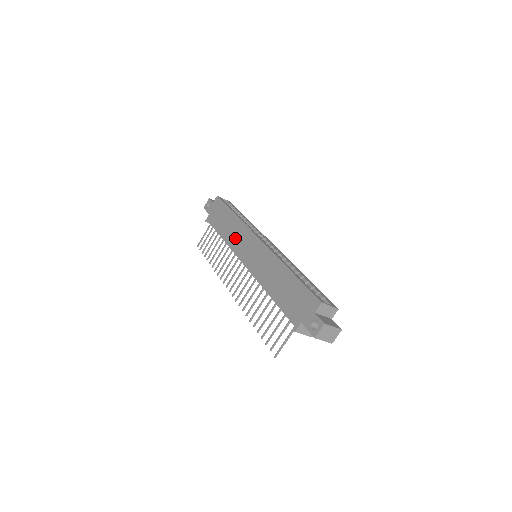
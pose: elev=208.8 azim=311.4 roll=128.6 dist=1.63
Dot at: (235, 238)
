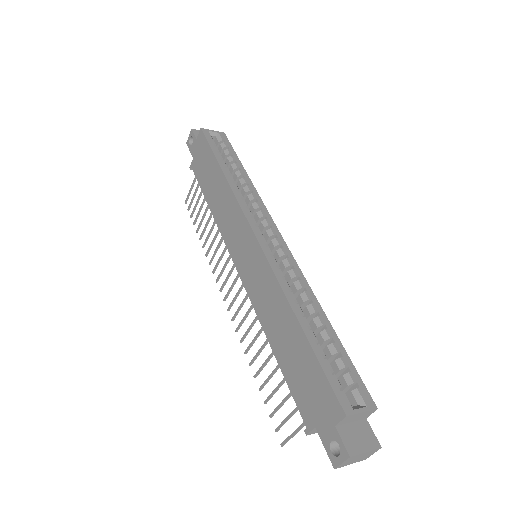
Dot at: (225, 219)
